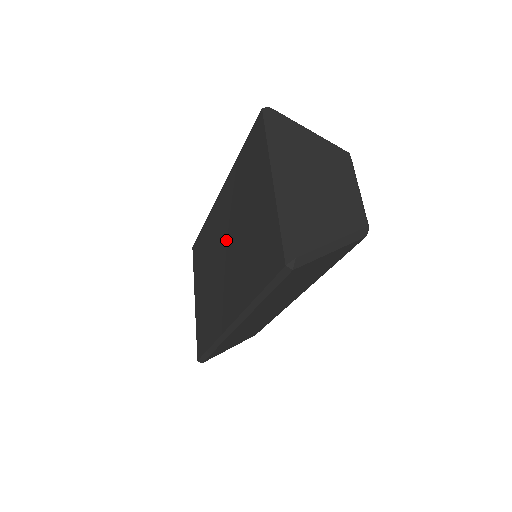
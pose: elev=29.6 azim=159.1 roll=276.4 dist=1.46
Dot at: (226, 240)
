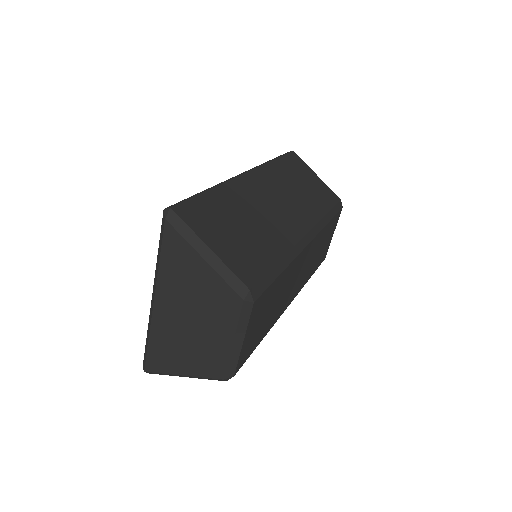
Dot at: occluded
